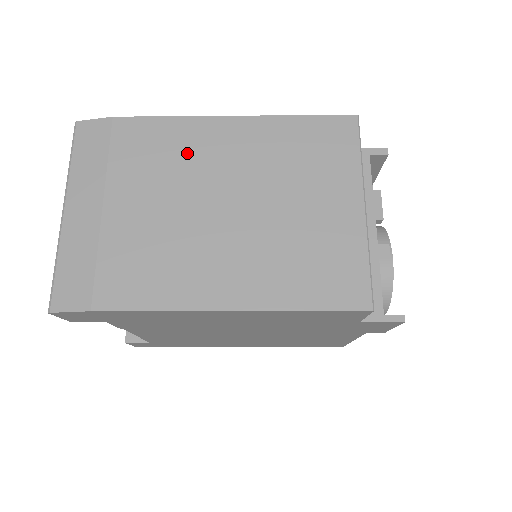
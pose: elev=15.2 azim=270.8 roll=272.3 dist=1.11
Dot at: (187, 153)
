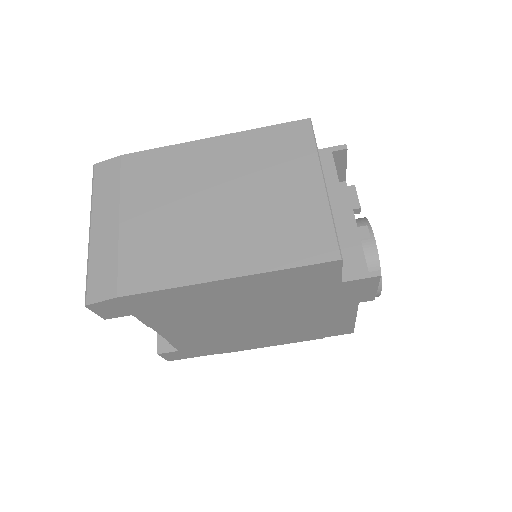
Dot at: (180, 170)
